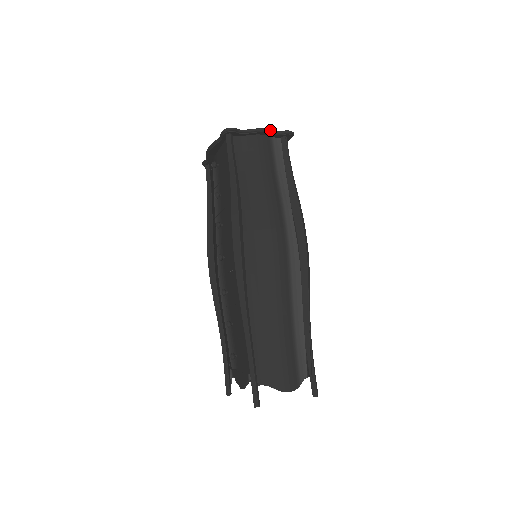
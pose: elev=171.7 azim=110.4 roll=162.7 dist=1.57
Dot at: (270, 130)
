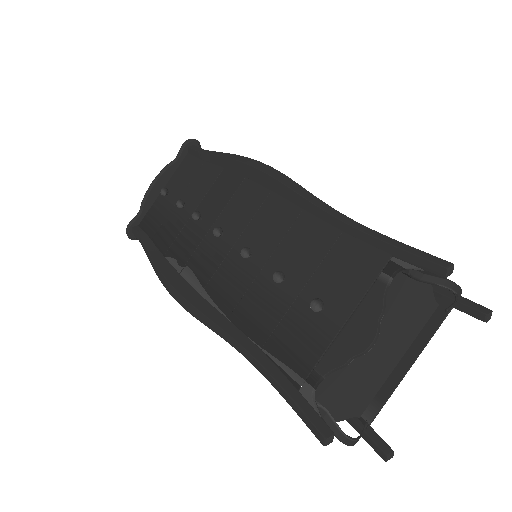
Dot at: occluded
